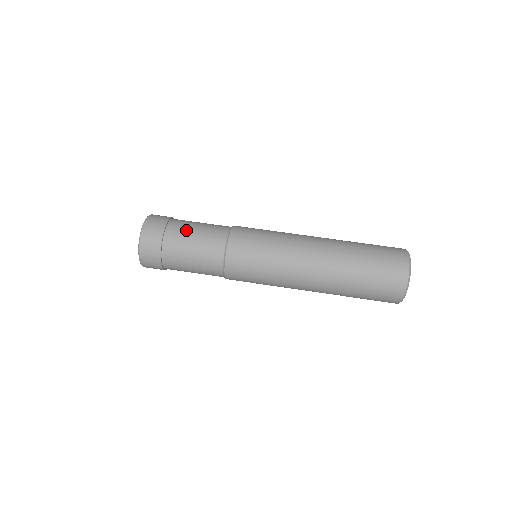
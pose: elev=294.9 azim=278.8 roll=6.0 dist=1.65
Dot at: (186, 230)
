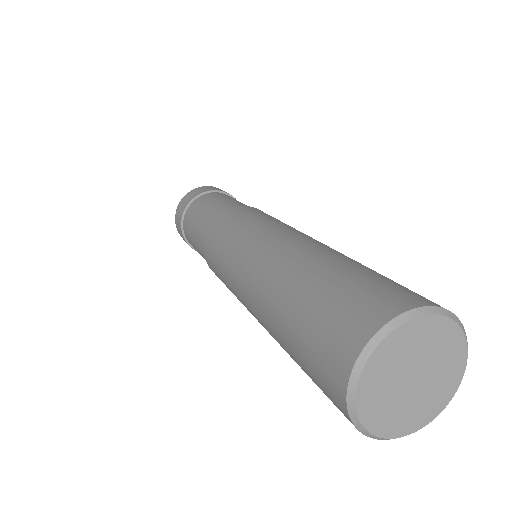
Dot at: occluded
